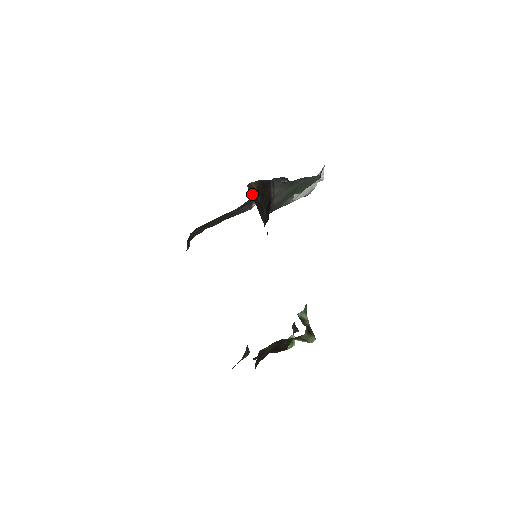
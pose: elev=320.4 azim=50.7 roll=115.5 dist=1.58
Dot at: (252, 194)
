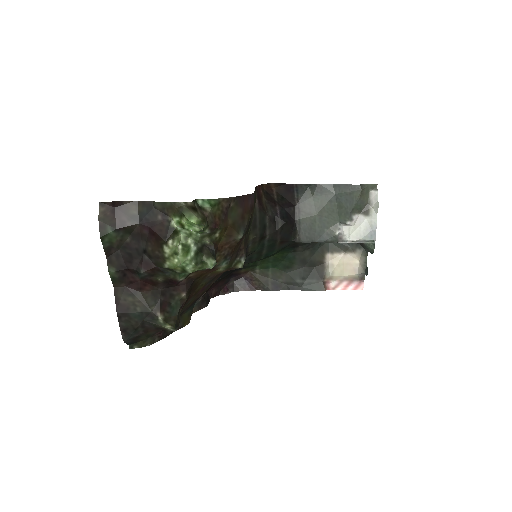
Dot at: (267, 190)
